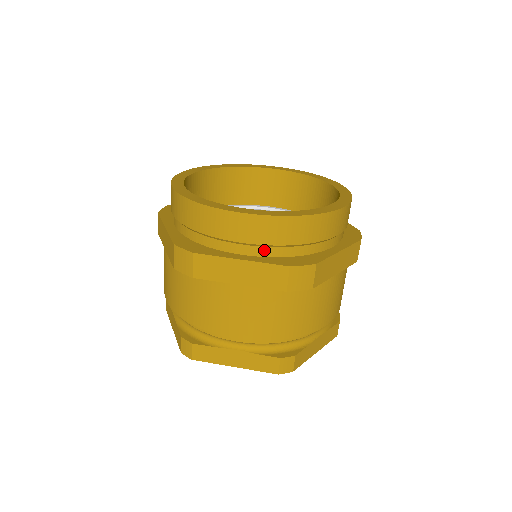
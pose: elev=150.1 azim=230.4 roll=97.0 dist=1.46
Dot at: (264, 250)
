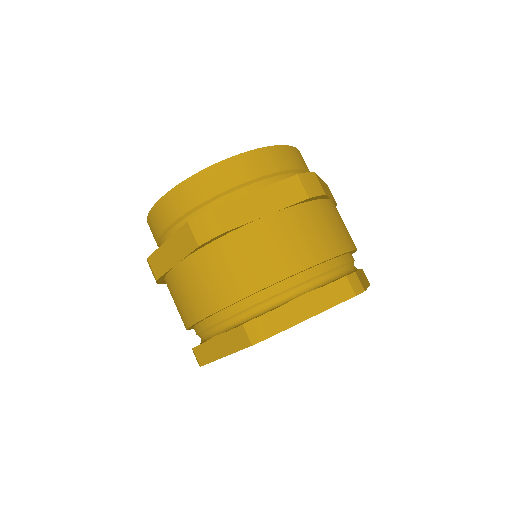
Dot at: (182, 224)
